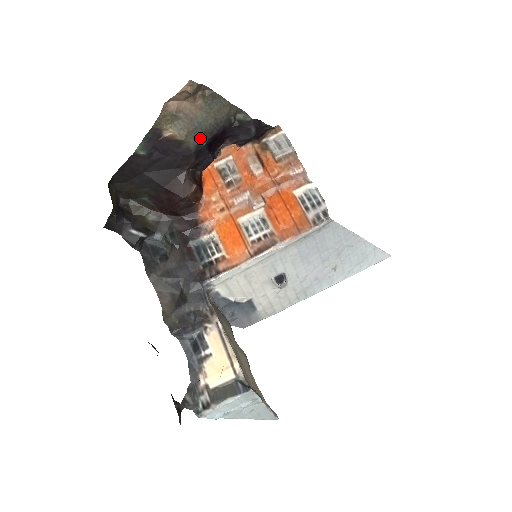
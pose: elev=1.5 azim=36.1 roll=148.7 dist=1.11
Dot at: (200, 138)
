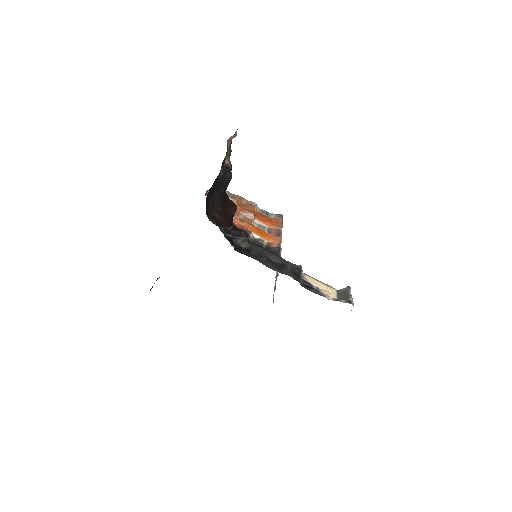
Dot at: occluded
